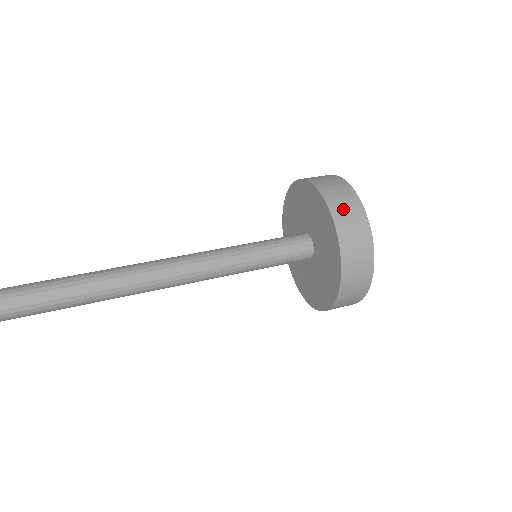
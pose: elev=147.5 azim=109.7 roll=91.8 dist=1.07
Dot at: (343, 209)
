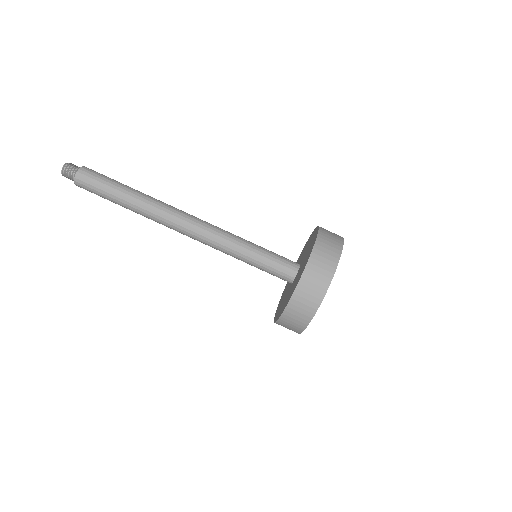
Dot at: (312, 280)
